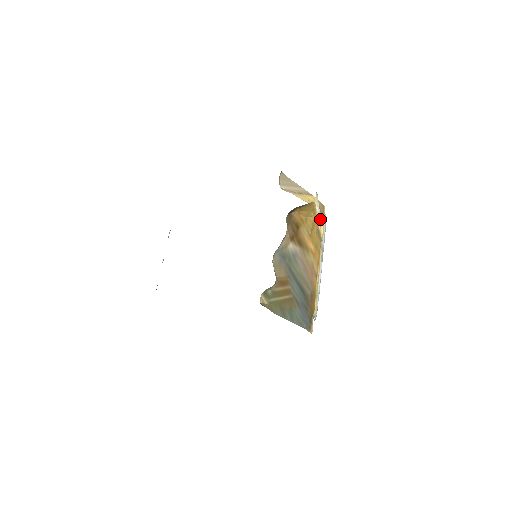
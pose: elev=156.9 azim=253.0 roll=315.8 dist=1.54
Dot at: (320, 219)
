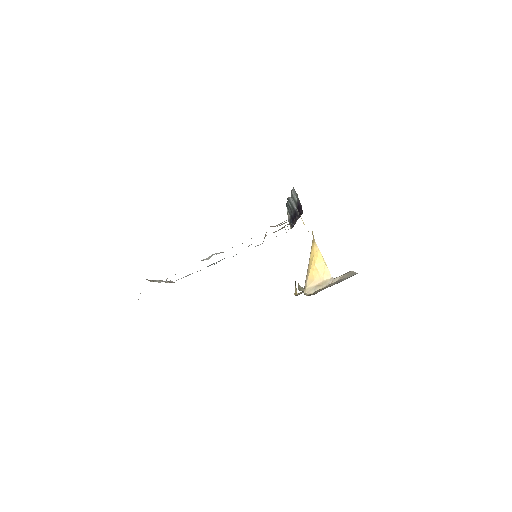
Dot at: occluded
